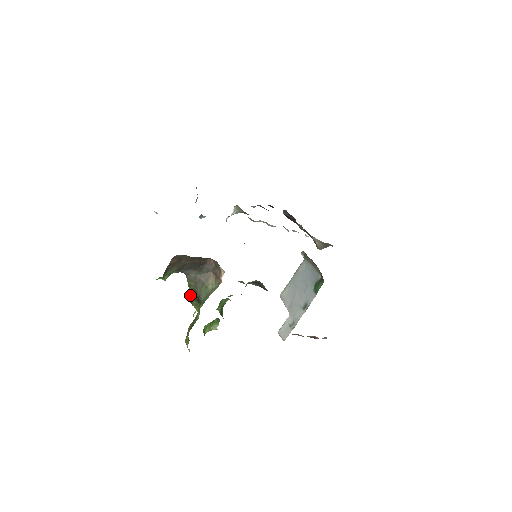
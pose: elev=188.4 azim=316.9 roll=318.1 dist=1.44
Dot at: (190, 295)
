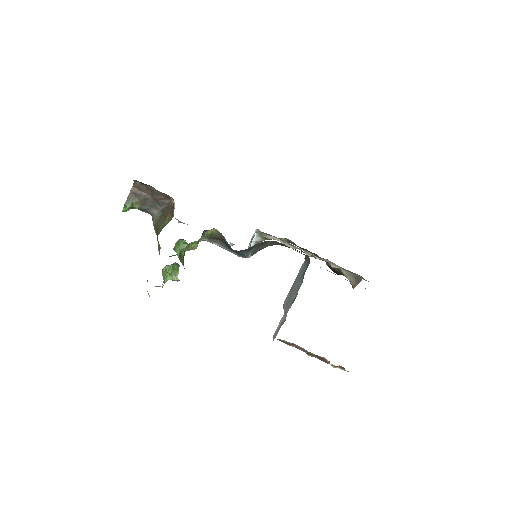
Dot at: occluded
